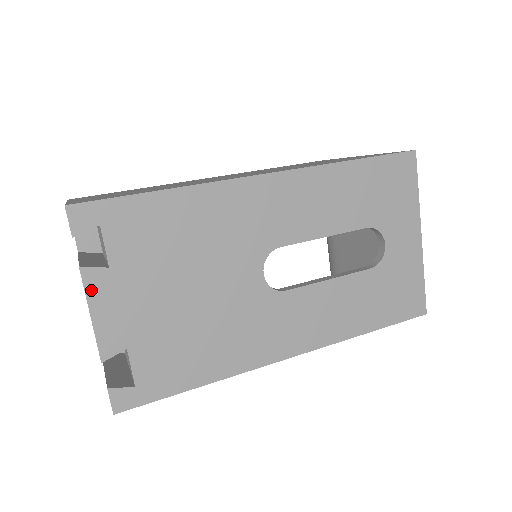
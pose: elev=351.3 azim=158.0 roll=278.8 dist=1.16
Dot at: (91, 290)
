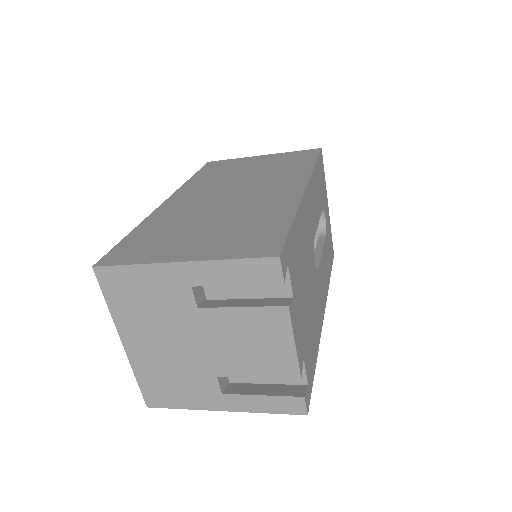
Dot at: (293, 322)
